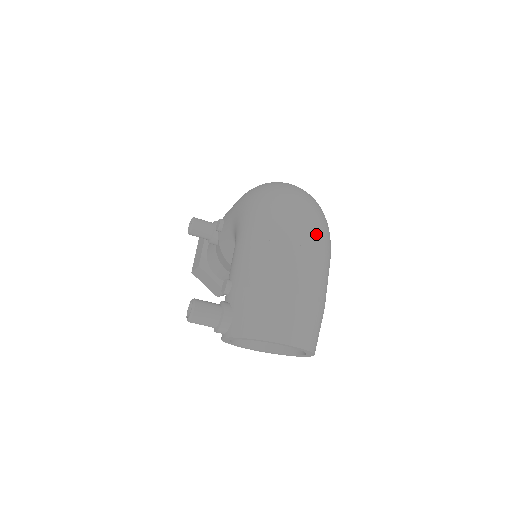
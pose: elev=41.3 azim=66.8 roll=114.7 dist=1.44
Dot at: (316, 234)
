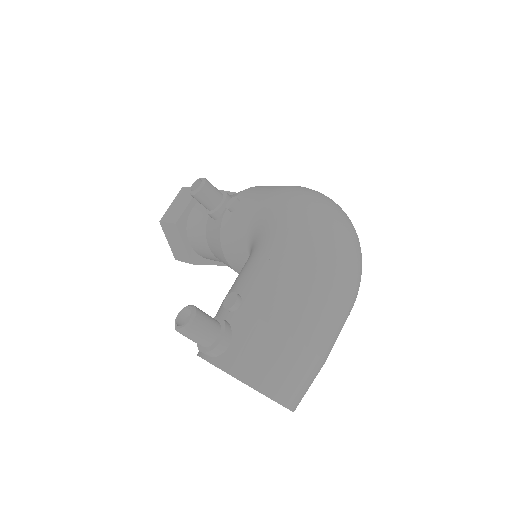
Dot at: (354, 287)
